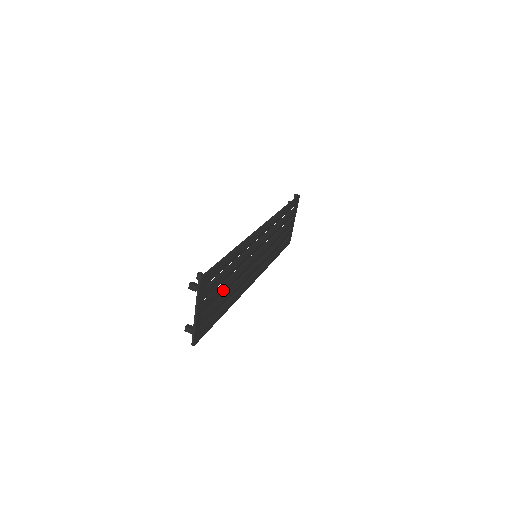
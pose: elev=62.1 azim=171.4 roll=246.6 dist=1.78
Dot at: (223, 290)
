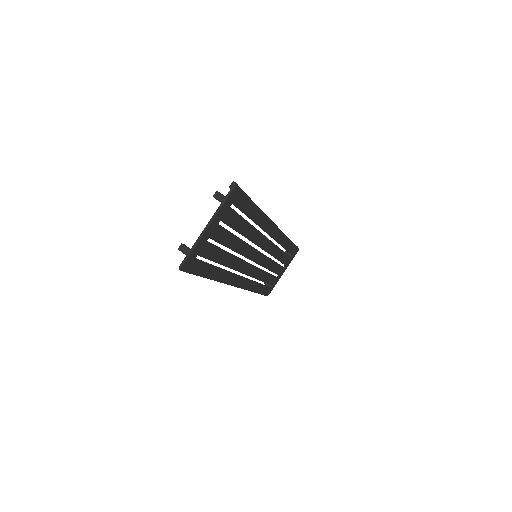
Dot at: (230, 242)
